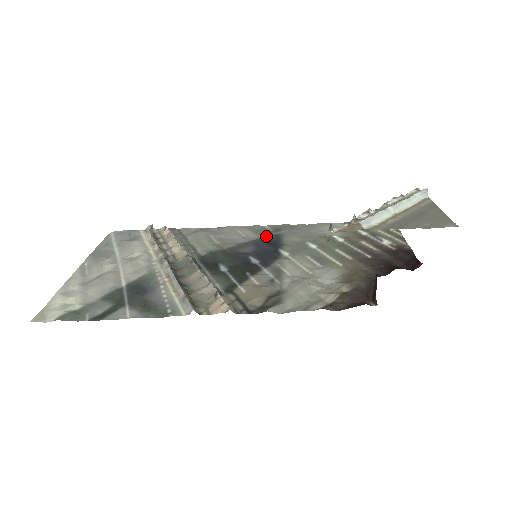
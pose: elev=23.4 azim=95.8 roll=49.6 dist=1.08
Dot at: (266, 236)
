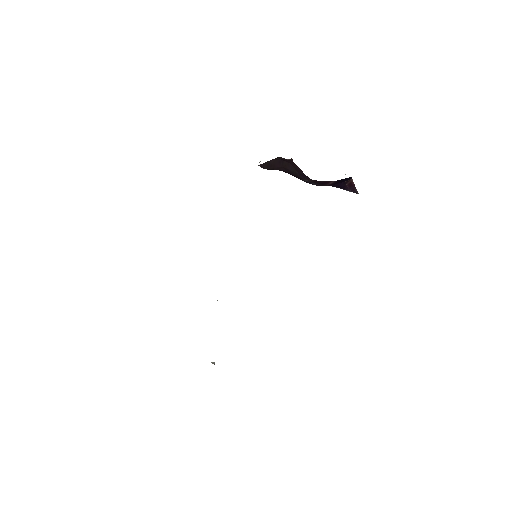
Dot at: occluded
